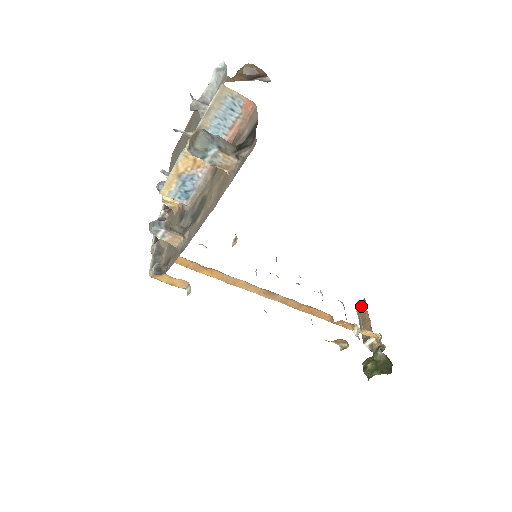
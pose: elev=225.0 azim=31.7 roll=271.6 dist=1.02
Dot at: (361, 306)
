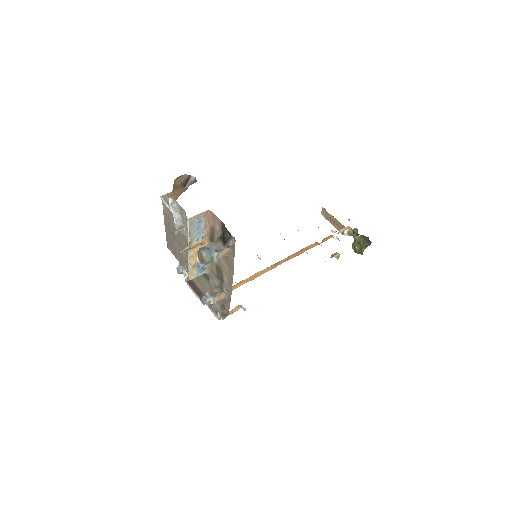
Dot at: (324, 213)
